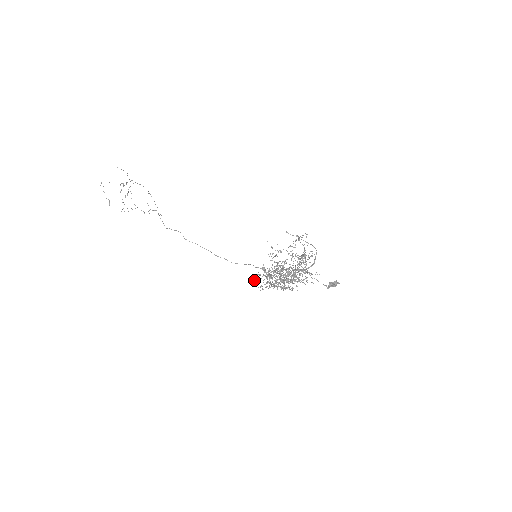
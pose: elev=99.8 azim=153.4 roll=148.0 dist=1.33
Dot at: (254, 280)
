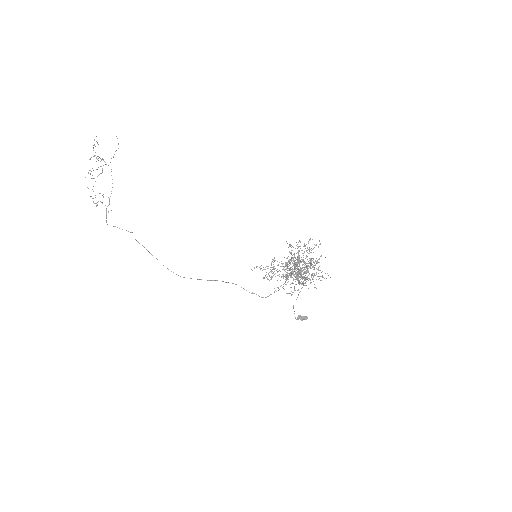
Dot at: (260, 268)
